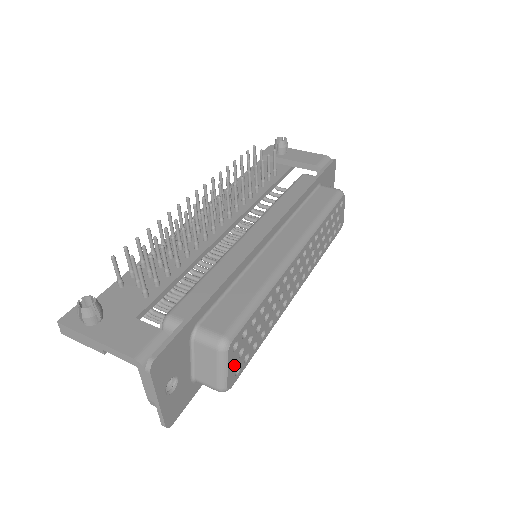
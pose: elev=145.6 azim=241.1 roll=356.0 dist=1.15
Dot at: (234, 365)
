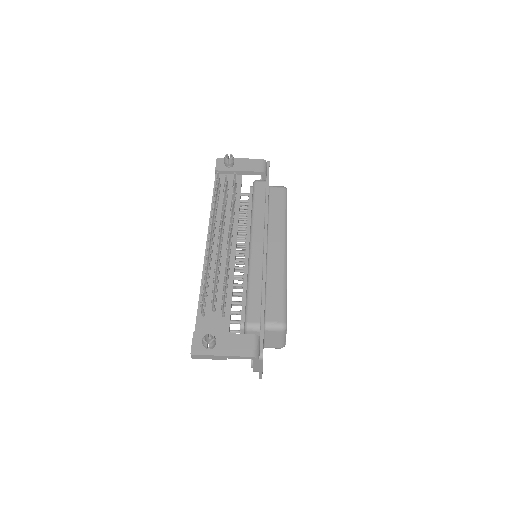
Dot at: occluded
